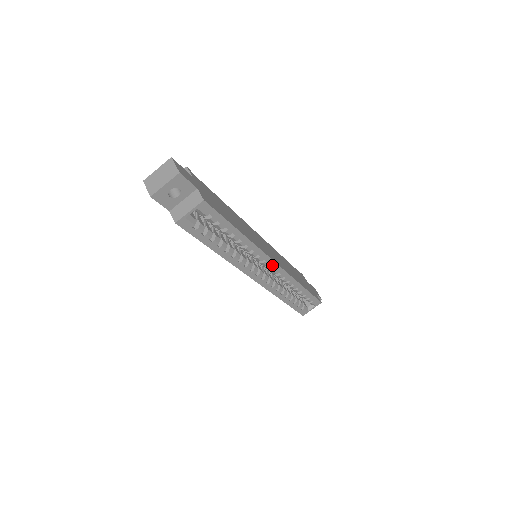
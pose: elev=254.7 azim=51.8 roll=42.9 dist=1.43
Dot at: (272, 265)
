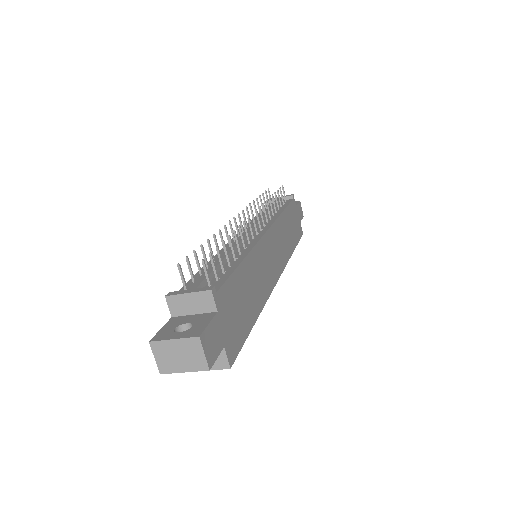
Dot at: occluded
